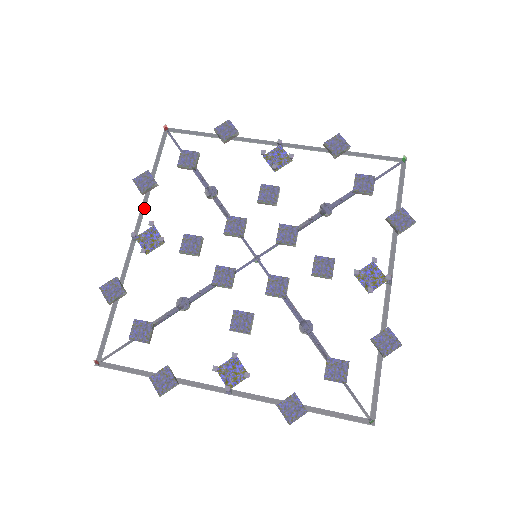
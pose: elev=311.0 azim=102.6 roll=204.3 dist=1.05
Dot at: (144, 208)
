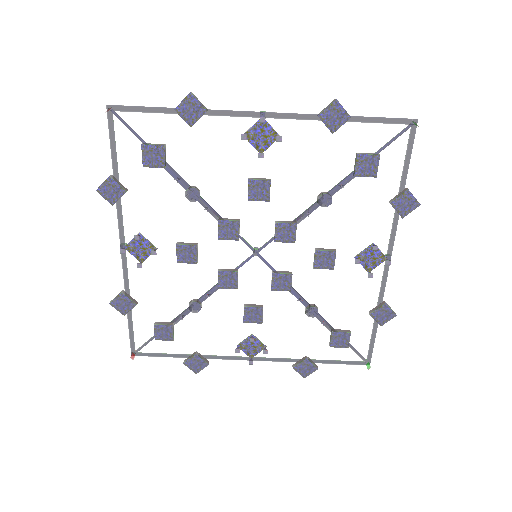
Dot at: (121, 215)
